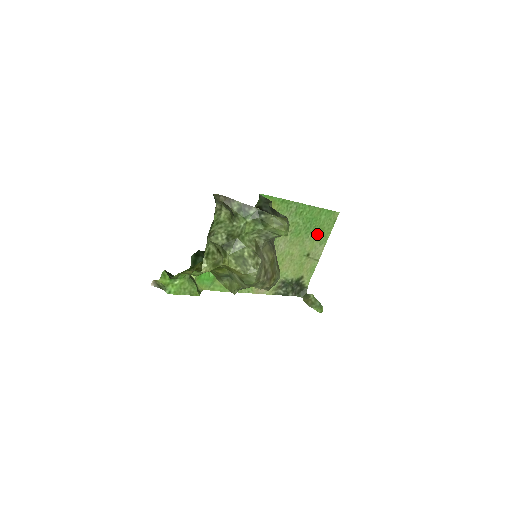
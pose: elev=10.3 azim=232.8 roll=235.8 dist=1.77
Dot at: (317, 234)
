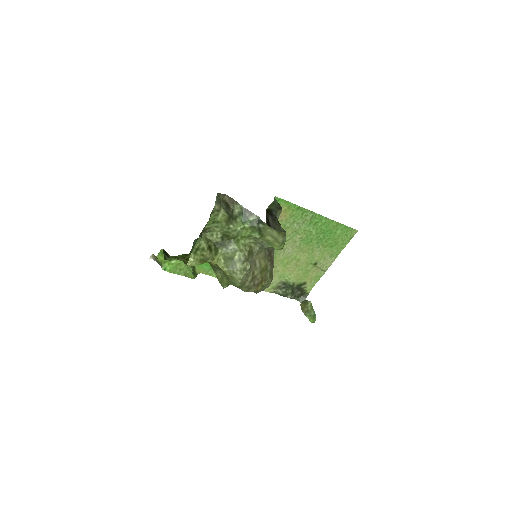
Dot at: (329, 246)
